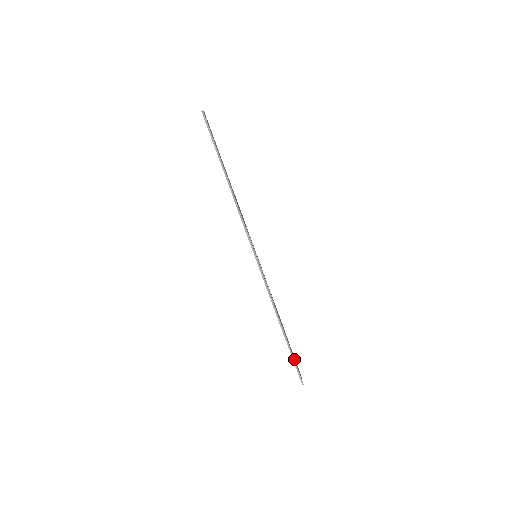
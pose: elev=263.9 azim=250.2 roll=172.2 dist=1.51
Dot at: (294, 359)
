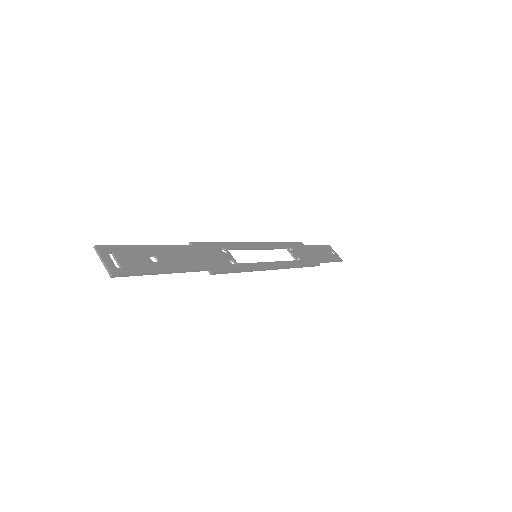
Dot at: (328, 260)
